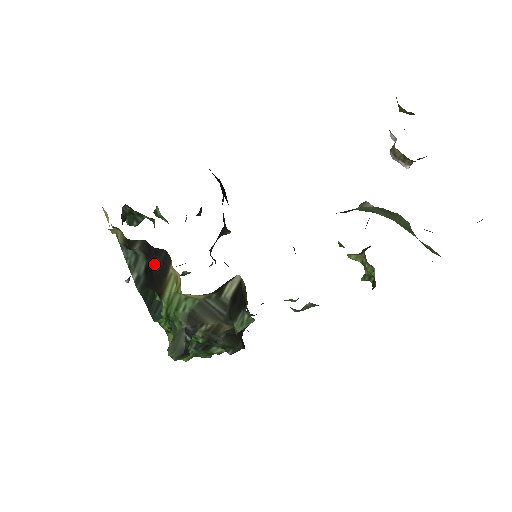
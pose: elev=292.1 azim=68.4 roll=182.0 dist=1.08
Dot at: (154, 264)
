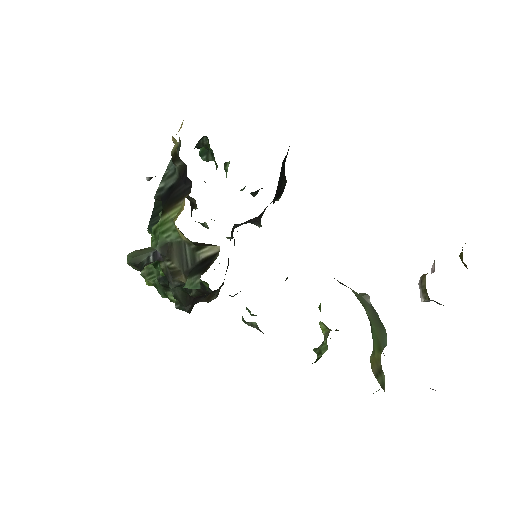
Dot at: (178, 187)
